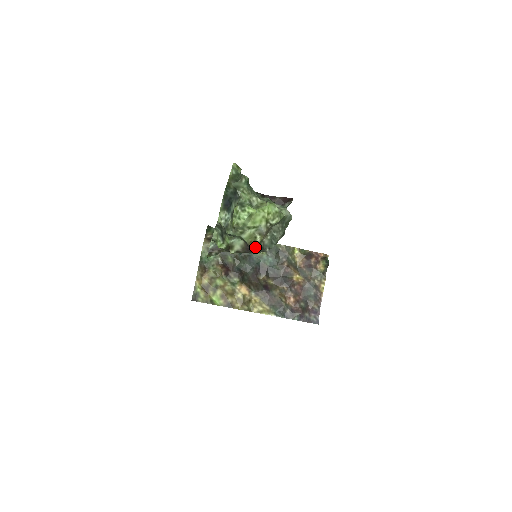
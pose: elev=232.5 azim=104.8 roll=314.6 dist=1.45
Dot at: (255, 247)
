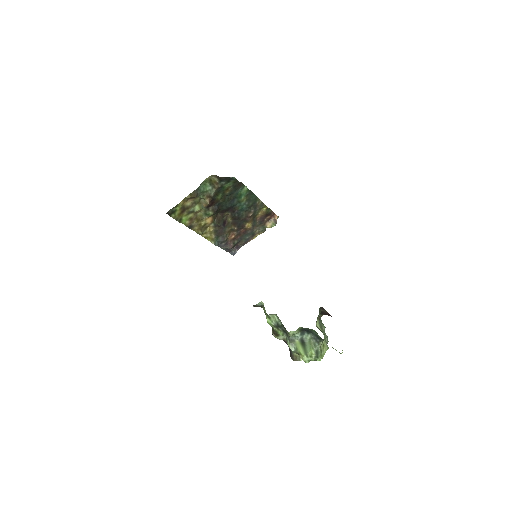
Dot at: occluded
